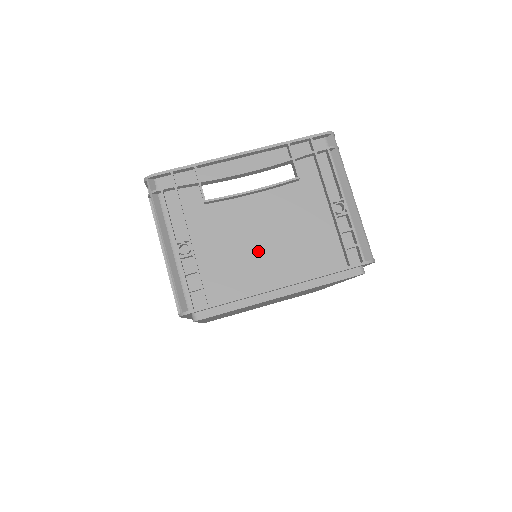
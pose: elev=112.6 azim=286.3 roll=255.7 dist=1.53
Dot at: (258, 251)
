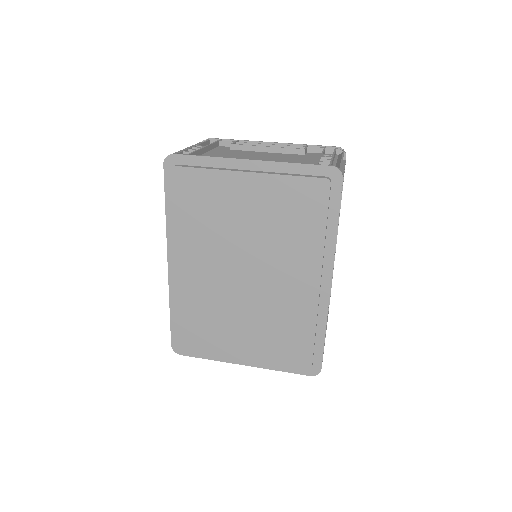
Dot at: occluded
